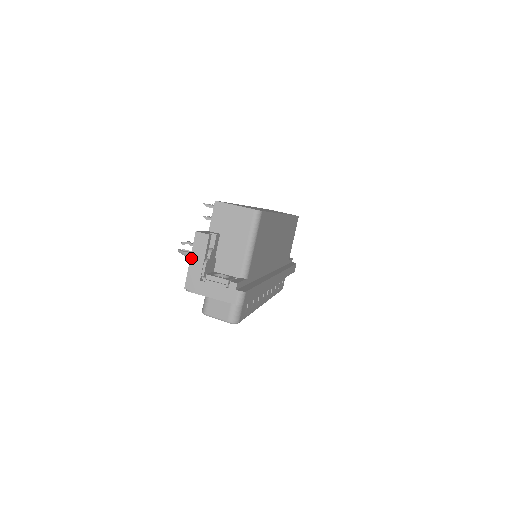
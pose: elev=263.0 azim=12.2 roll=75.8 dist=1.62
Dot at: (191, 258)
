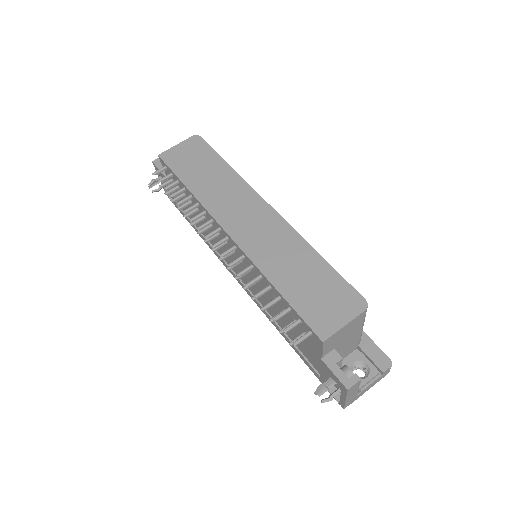
Dot at: (346, 399)
